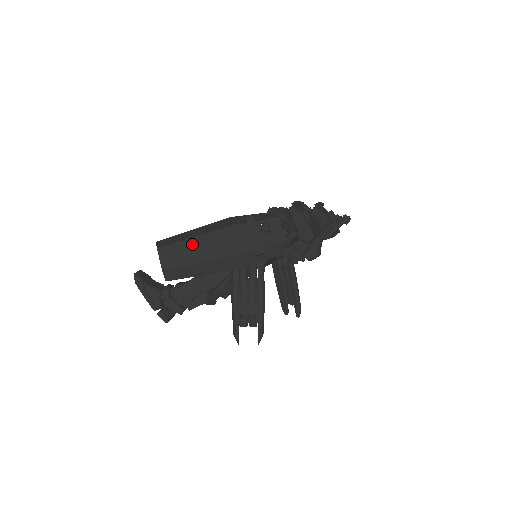
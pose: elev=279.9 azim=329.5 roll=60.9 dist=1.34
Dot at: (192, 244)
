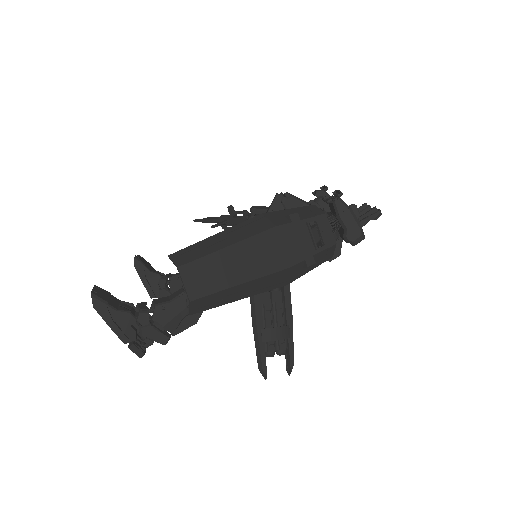
Dot at: (227, 257)
